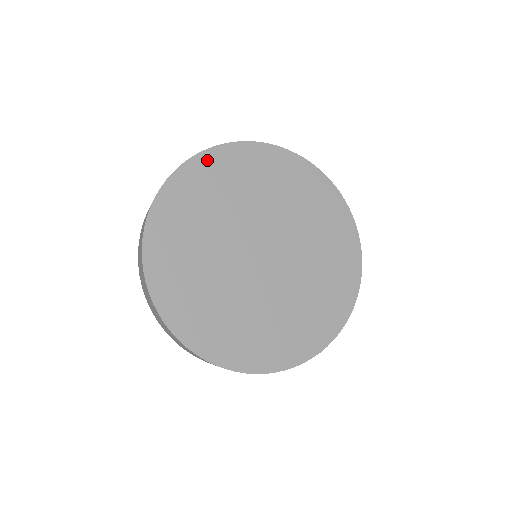
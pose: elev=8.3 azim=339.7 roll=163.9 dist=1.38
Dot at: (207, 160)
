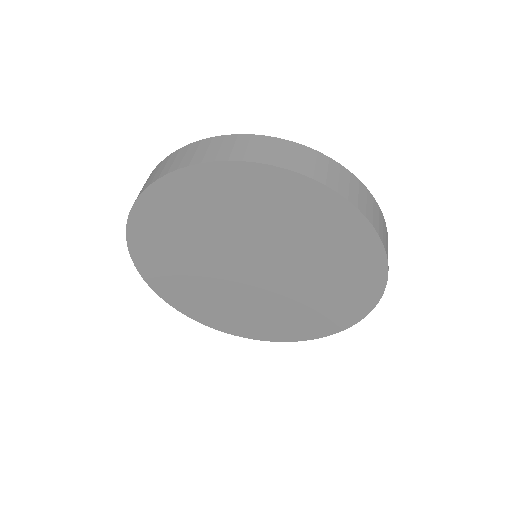
Dot at: (288, 181)
